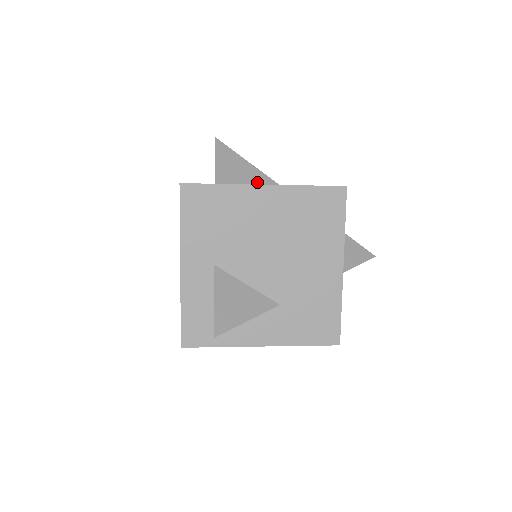
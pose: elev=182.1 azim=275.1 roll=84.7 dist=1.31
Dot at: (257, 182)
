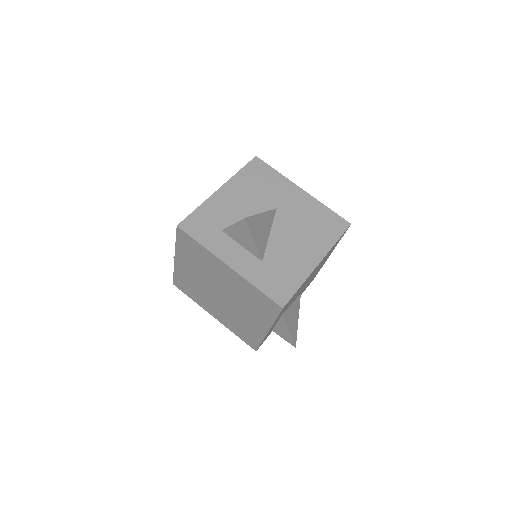
Dot at: (270, 225)
